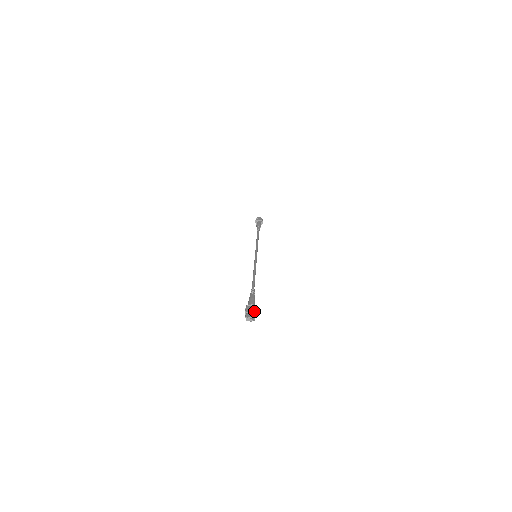
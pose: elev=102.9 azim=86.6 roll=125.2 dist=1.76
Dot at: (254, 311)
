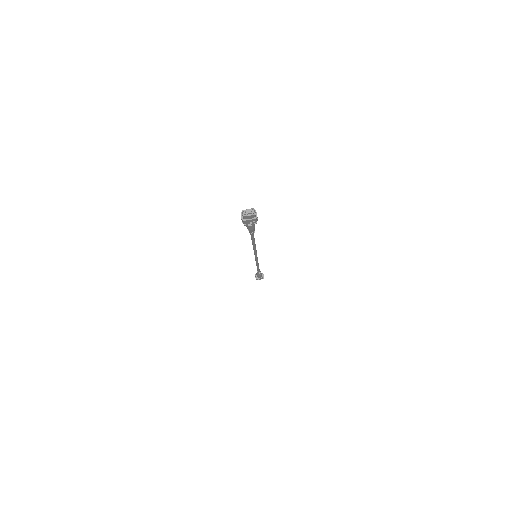
Dot at: occluded
